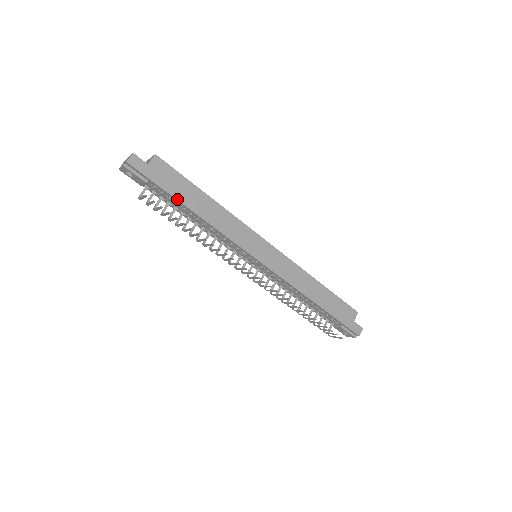
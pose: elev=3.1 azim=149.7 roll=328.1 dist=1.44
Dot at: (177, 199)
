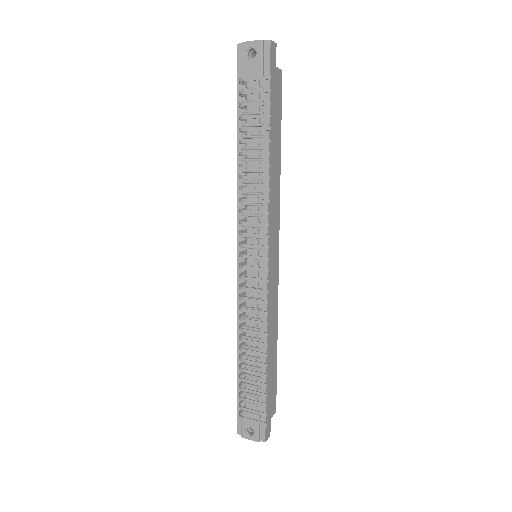
Dot at: (270, 120)
